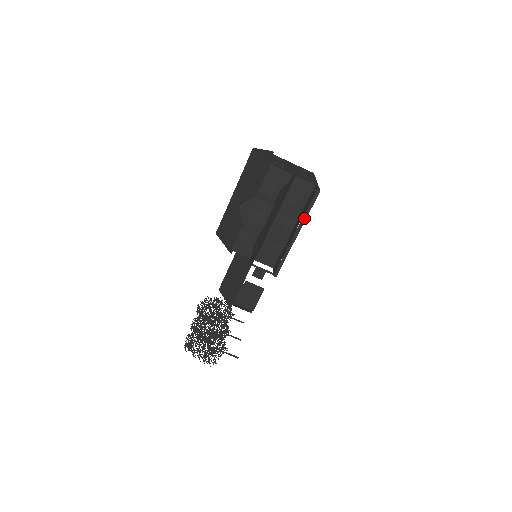
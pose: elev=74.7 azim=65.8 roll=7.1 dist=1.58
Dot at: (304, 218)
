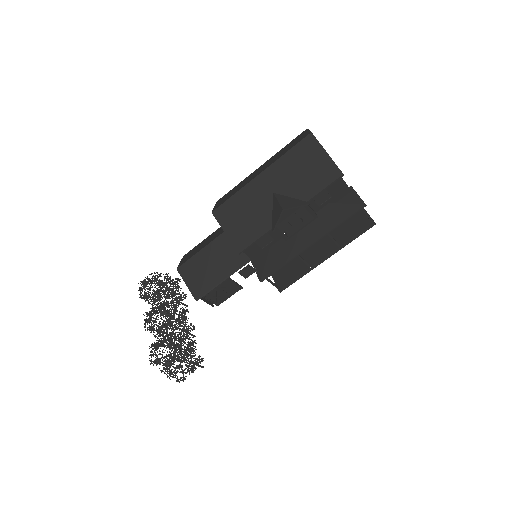
Dot at: (345, 245)
